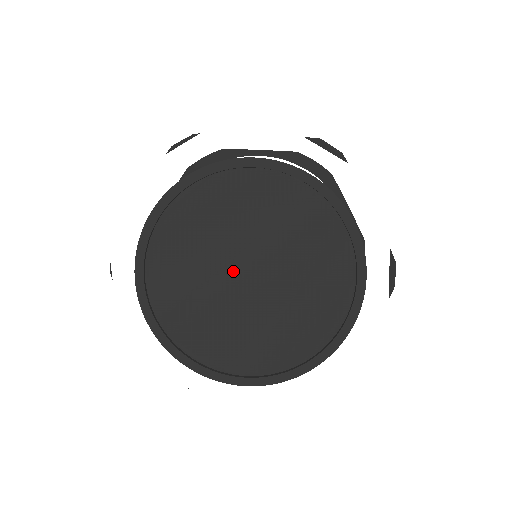
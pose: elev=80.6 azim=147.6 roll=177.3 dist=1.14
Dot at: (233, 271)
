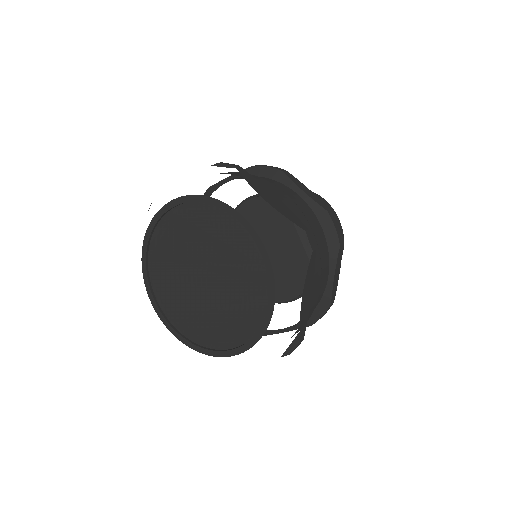
Dot at: (197, 268)
